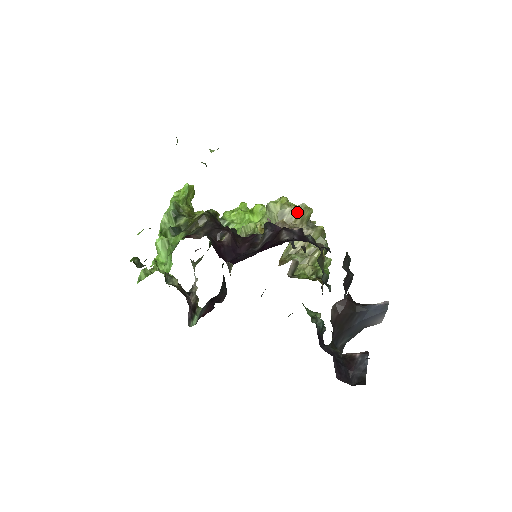
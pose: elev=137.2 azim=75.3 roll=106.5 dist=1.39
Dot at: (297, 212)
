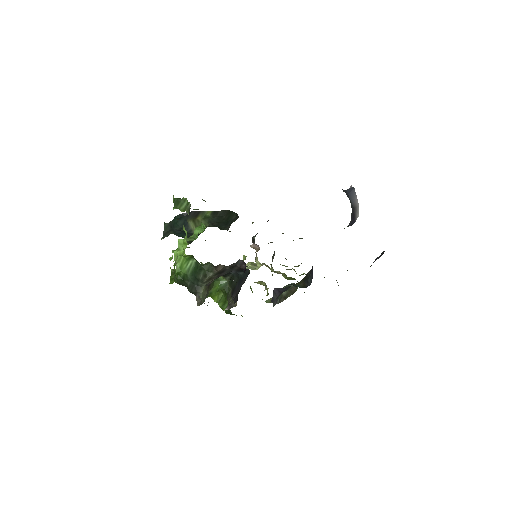
Dot at: occluded
